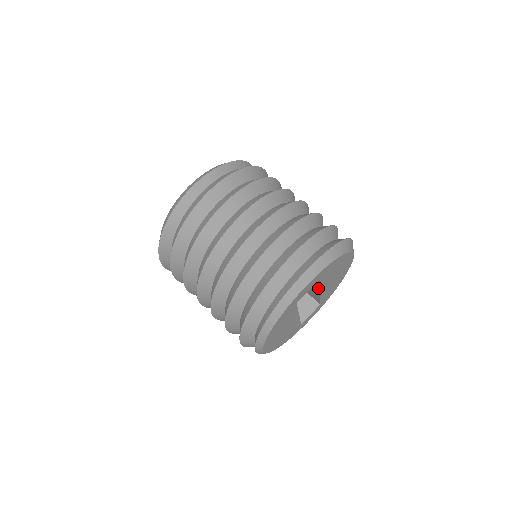
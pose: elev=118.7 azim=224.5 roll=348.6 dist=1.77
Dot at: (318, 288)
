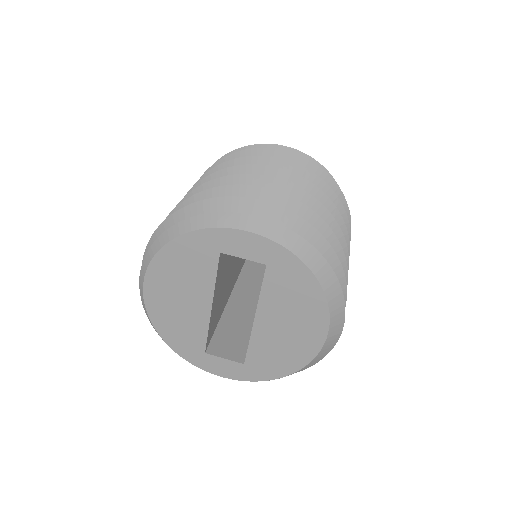
Dot at: (258, 303)
